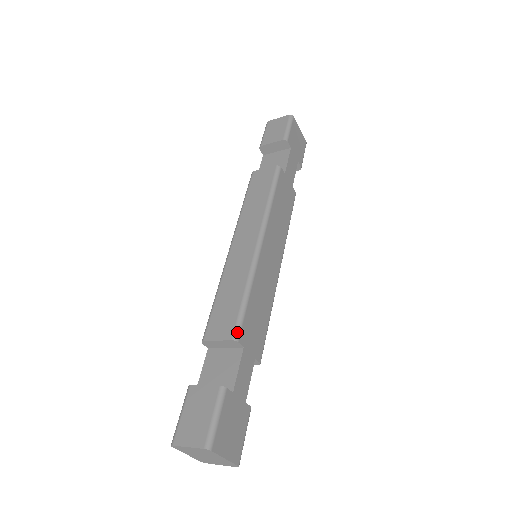
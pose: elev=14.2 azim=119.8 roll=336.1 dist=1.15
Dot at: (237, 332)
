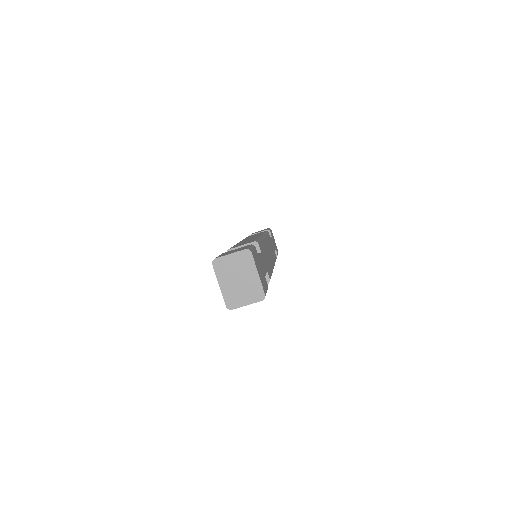
Dot at: (257, 241)
